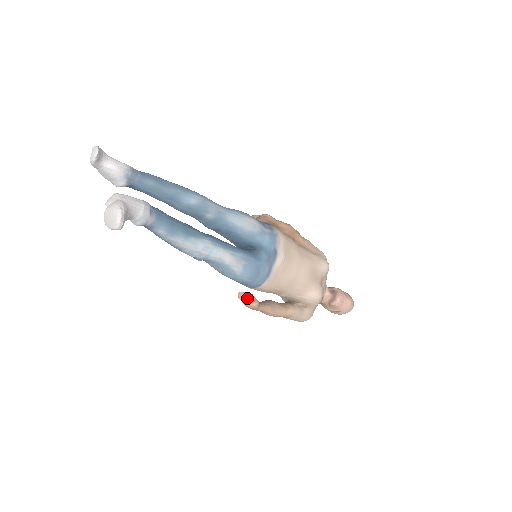
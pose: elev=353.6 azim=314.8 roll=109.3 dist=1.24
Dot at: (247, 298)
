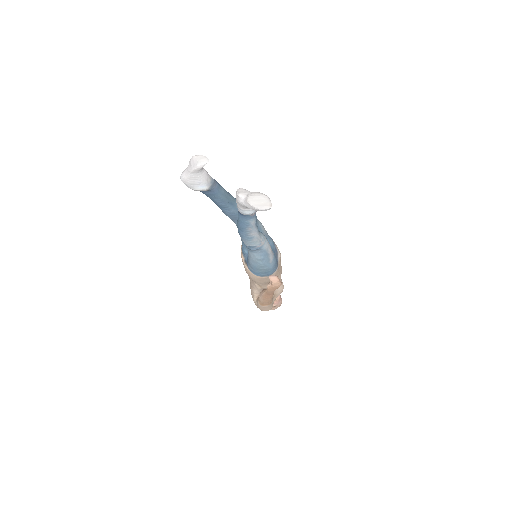
Dot at: (279, 279)
